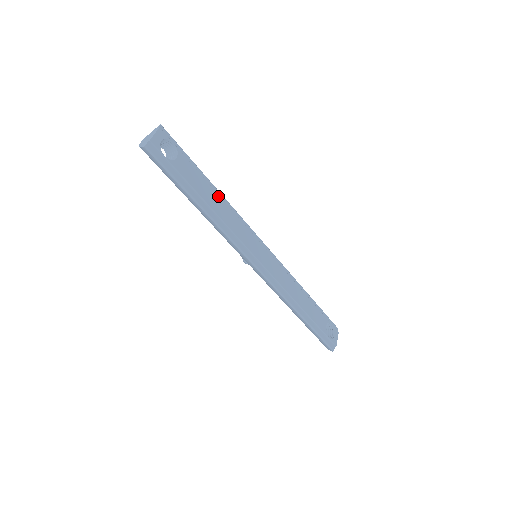
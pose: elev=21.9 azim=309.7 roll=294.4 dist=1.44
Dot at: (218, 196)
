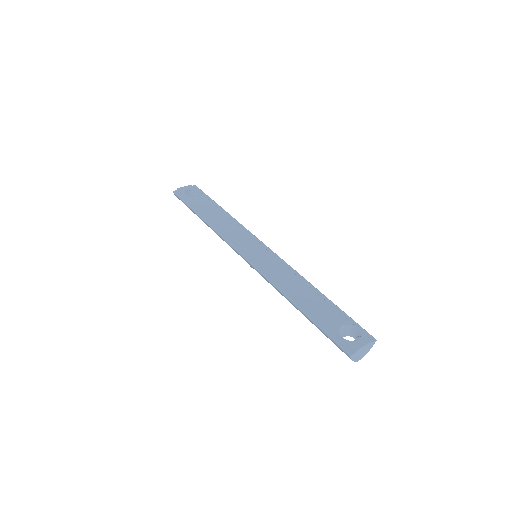
Dot at: (224, 215)
